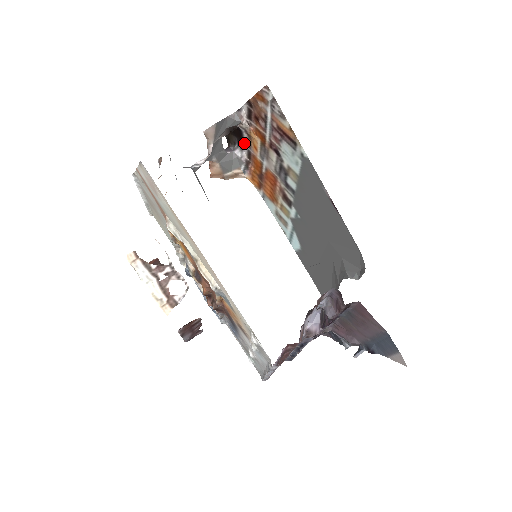
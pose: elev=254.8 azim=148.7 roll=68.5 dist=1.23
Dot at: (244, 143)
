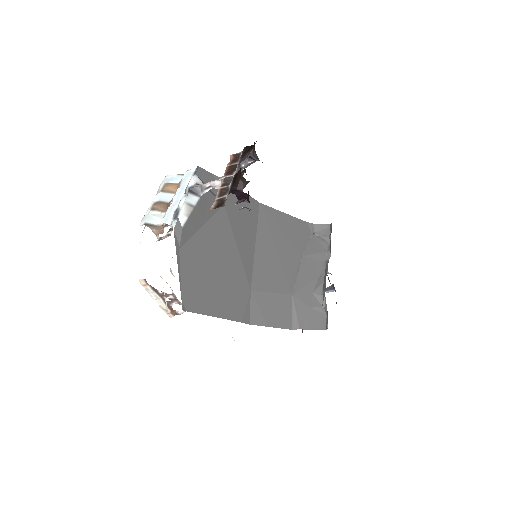
Dot at: occluded
